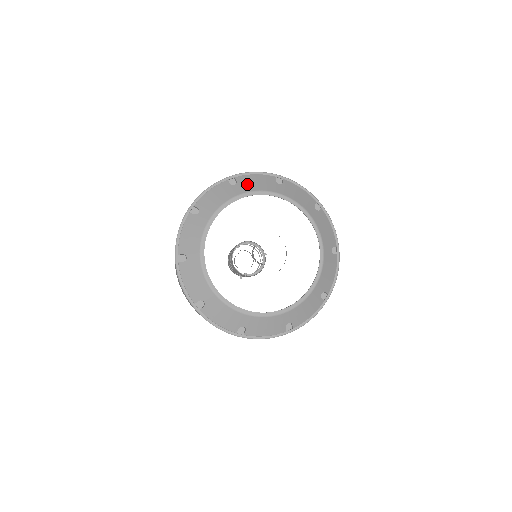
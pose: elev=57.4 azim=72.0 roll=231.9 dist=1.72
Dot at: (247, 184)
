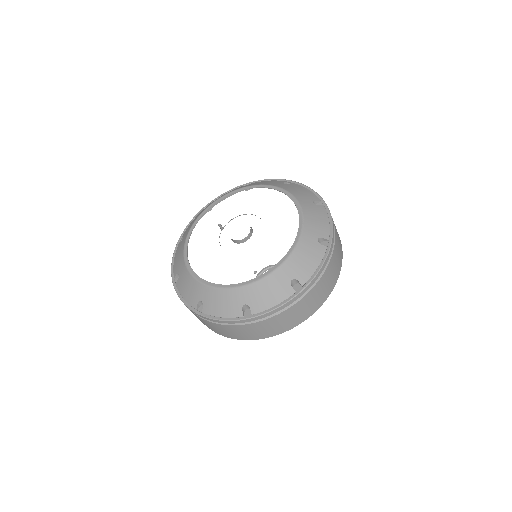
Dot at: (216, 199)
